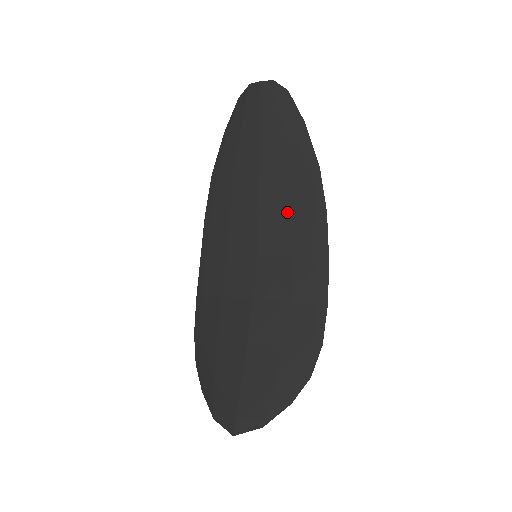
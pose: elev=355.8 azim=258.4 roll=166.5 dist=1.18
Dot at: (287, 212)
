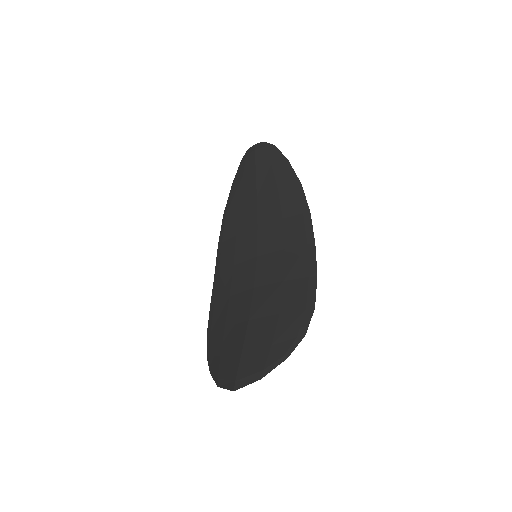
Dot at: (279, 220)
